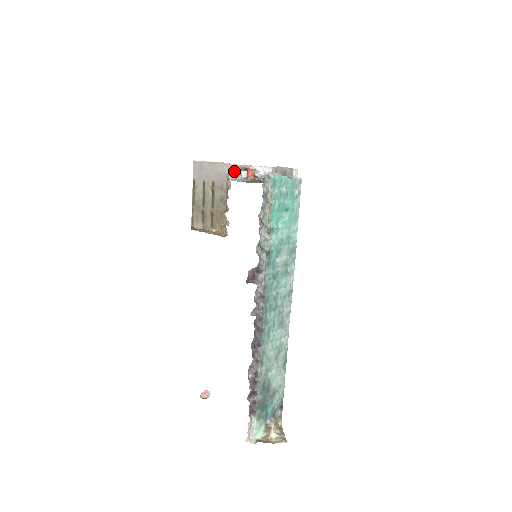
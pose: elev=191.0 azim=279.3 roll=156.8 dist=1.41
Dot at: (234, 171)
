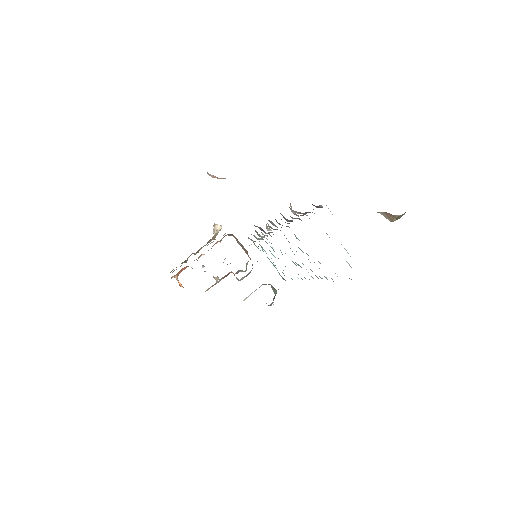
Dot at: occluded
